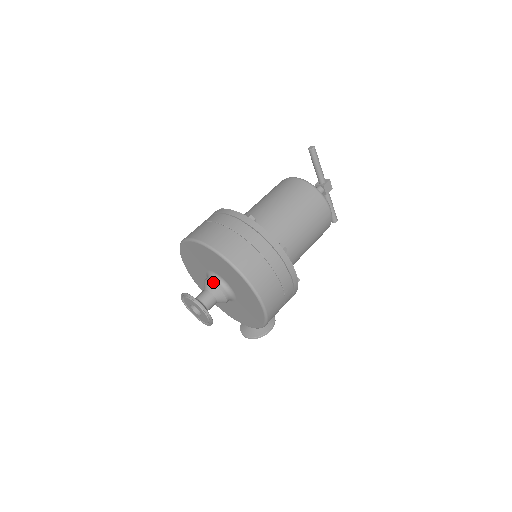
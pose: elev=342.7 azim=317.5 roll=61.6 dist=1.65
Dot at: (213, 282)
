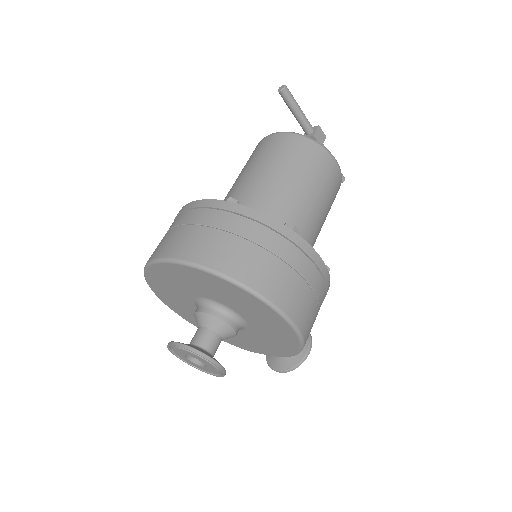
Dot at: (207, 312)
